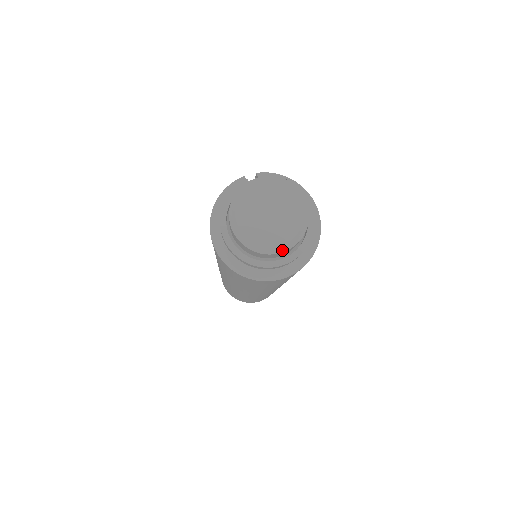
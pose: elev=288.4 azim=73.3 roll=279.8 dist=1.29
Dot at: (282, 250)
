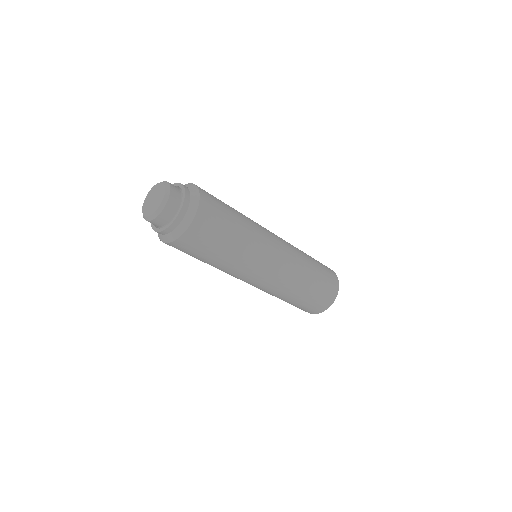
Dot at: (166, 201)
